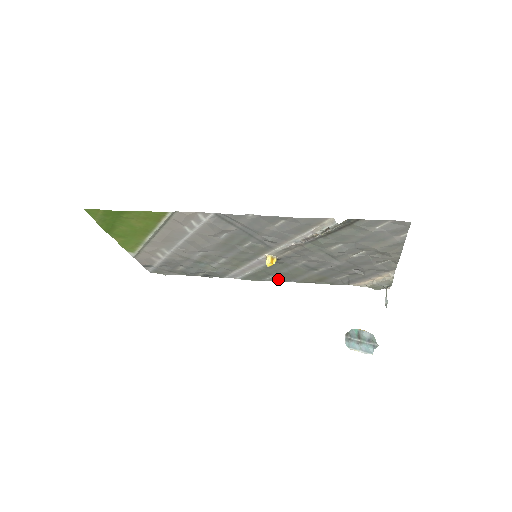
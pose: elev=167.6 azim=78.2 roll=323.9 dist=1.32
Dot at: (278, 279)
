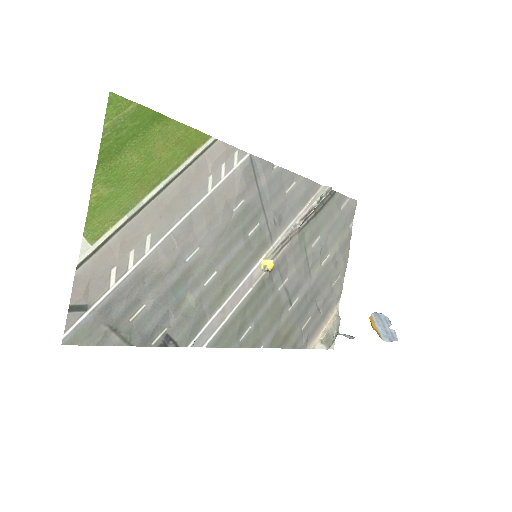
Dot at: (252, 338)
